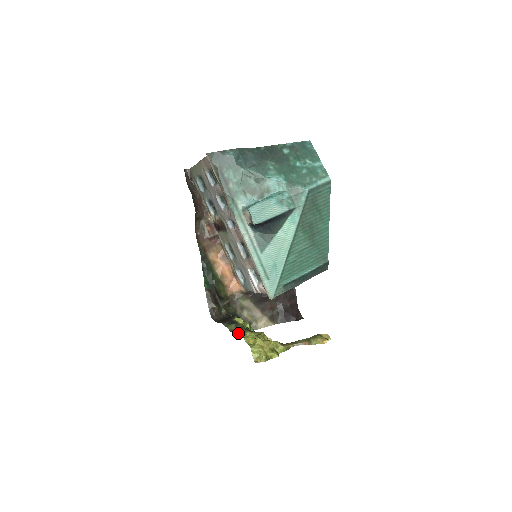
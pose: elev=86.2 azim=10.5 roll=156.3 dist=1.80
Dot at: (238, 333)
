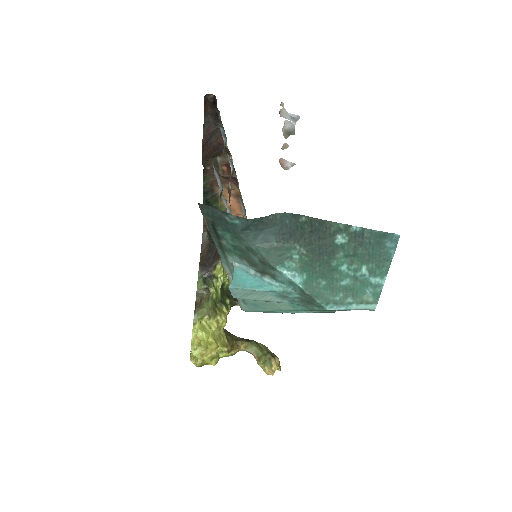
Dot at: (195, 314)
